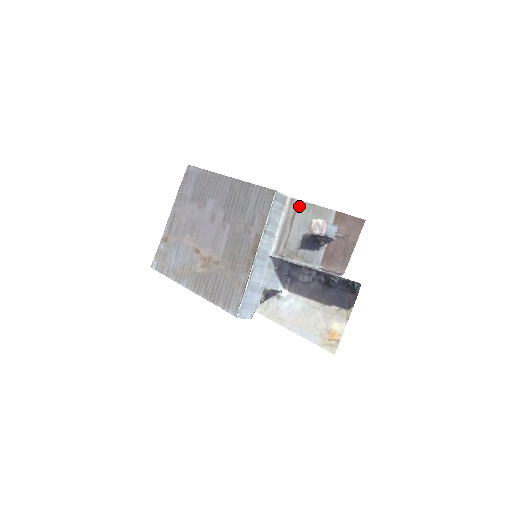
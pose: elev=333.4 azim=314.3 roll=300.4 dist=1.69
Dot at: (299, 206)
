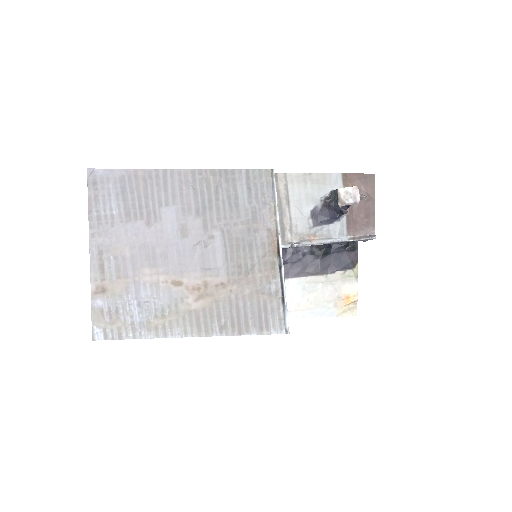
Dot at: (289, 180)
